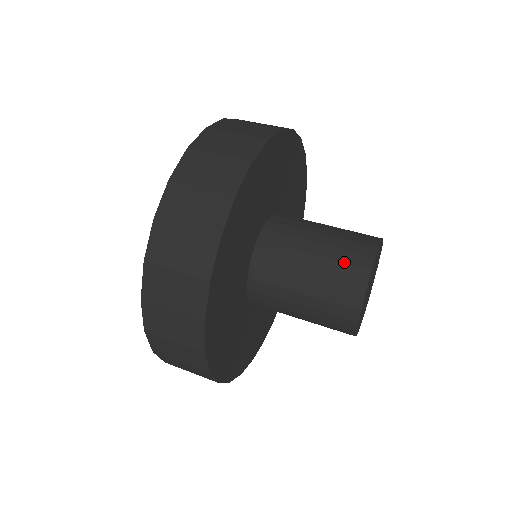
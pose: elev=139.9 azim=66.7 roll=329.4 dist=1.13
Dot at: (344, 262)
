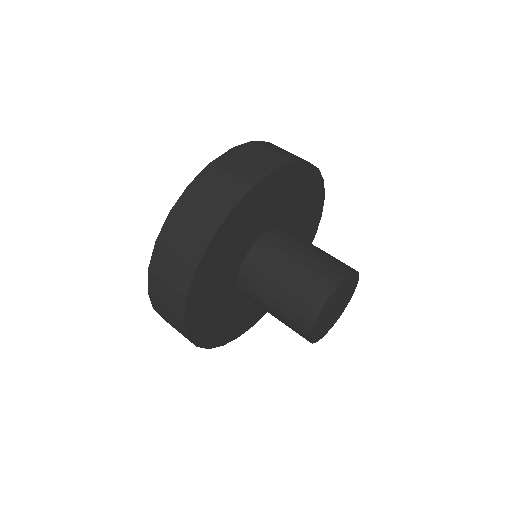
Dot at: (312, 282)
